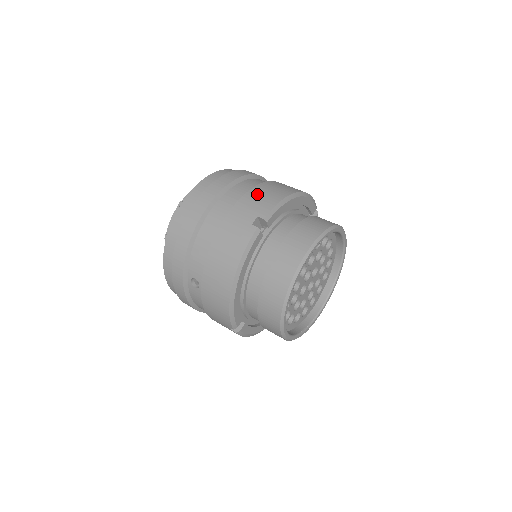
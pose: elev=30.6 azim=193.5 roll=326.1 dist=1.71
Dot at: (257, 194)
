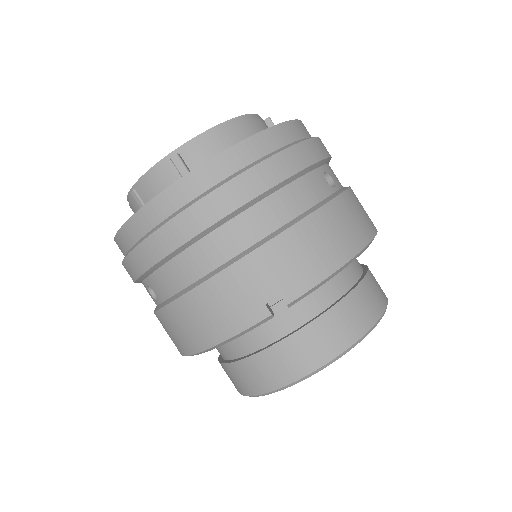
Dot at: (299, 243)
